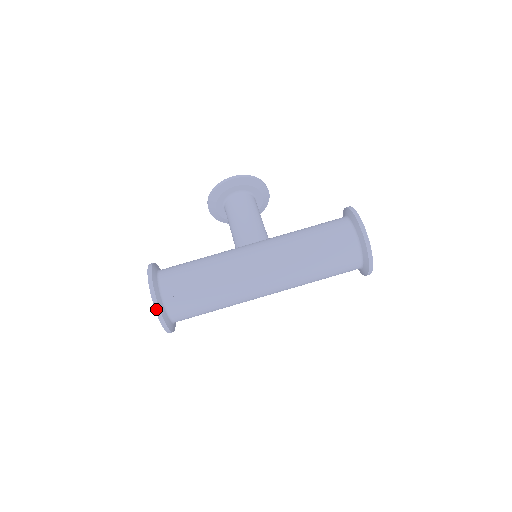
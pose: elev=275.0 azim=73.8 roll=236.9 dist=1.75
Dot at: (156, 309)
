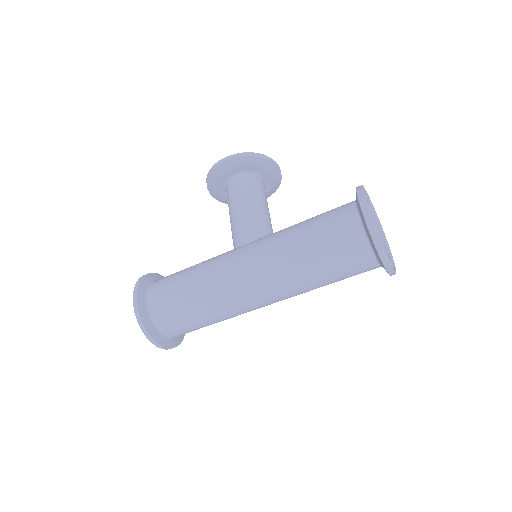
Dot at: (144, 332)
